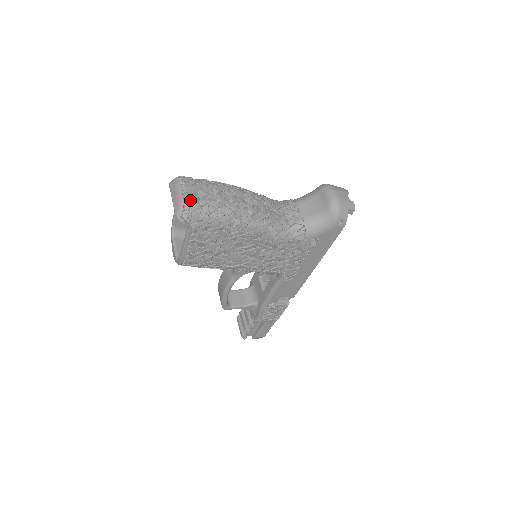
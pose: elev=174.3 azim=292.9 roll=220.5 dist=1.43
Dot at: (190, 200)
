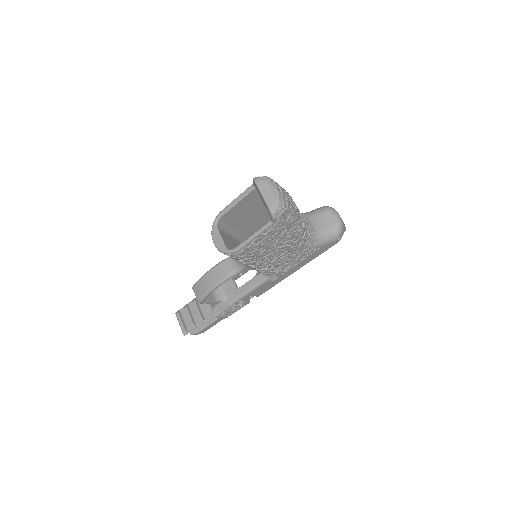
Dot at: (282, 199)
